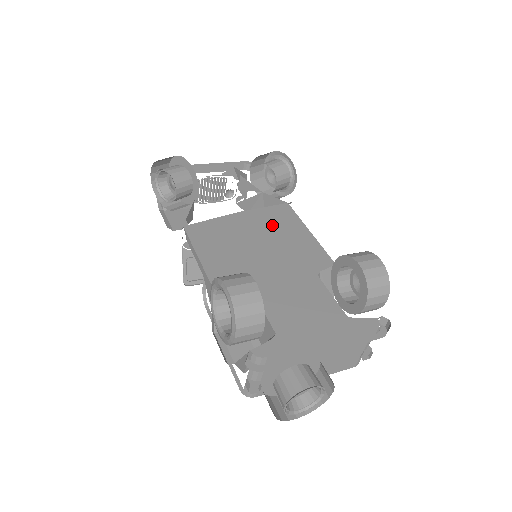
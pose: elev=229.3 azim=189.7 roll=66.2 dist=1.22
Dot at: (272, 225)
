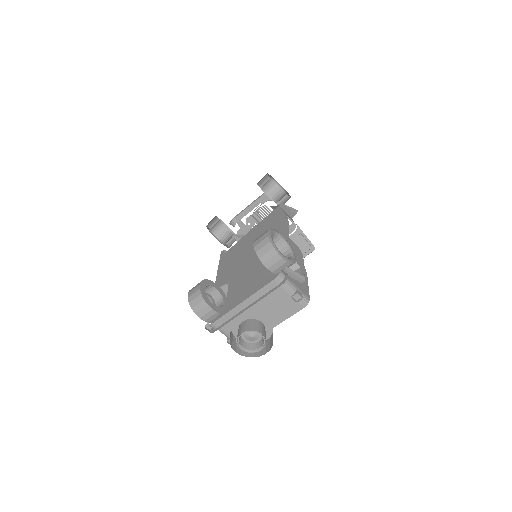
Dot at: (261, 230)
